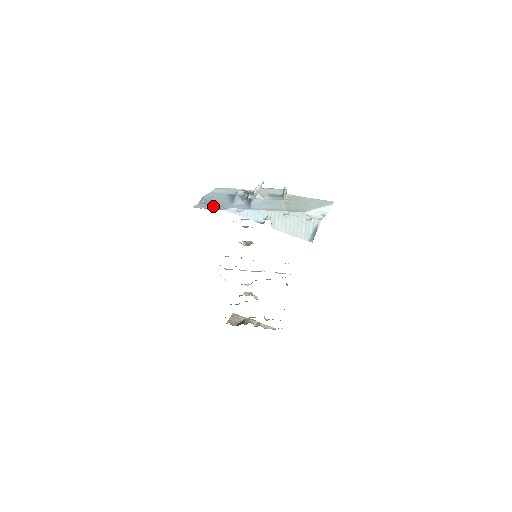
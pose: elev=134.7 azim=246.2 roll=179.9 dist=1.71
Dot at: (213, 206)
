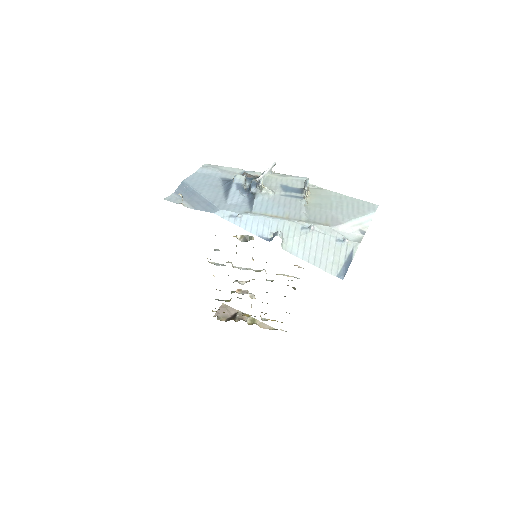
Dot at: (196, 201)
